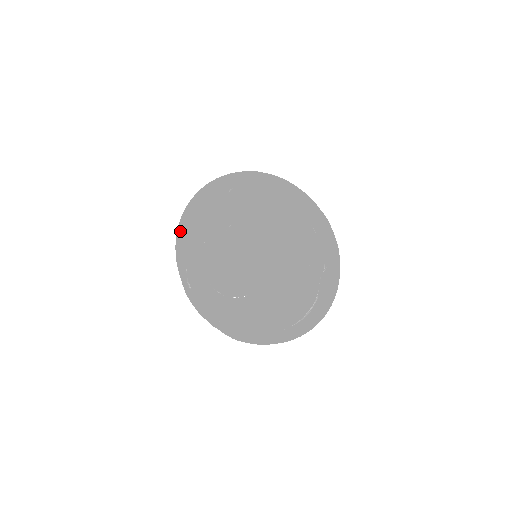
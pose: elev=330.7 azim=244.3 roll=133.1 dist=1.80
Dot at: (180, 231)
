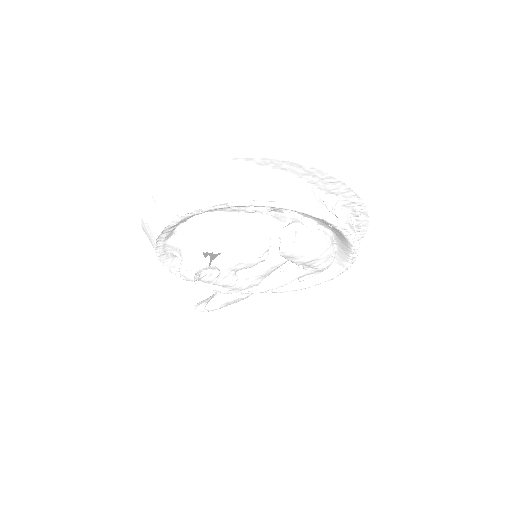
Dot at: occluded
